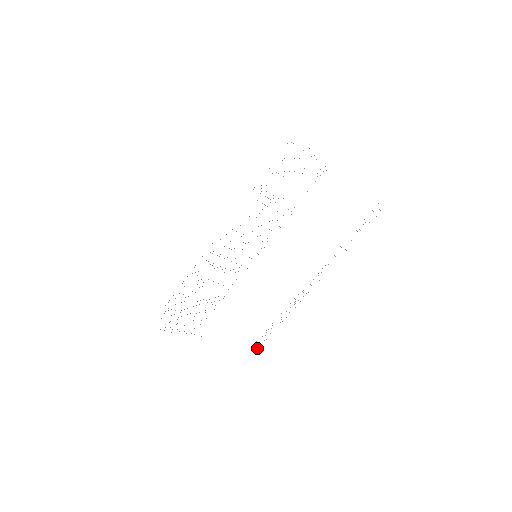
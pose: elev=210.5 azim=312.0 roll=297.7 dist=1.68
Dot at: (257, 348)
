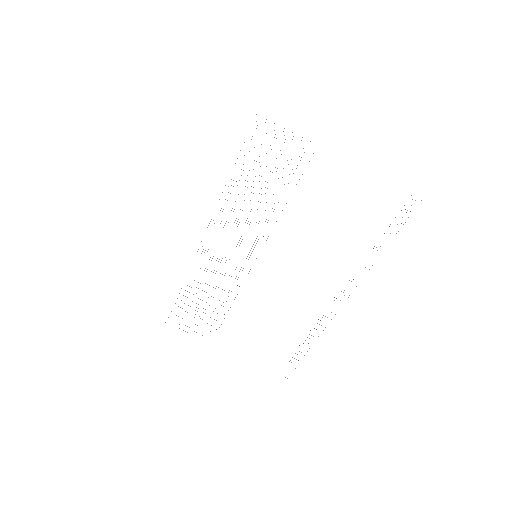
Dot at: occluded
